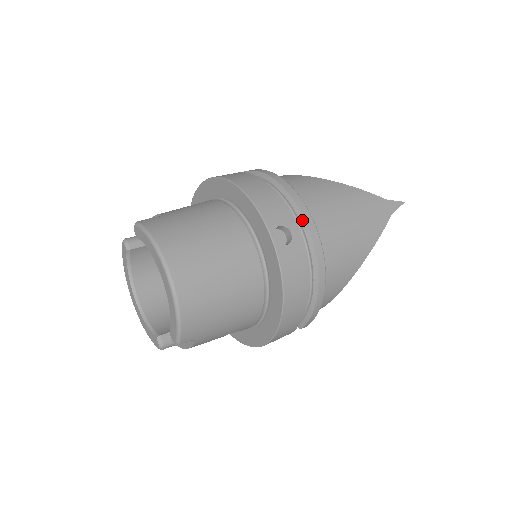
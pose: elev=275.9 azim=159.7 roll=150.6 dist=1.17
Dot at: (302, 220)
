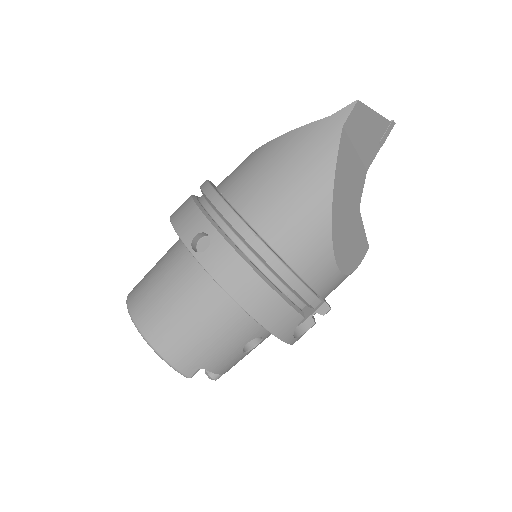
Dot at: (219, 214)
